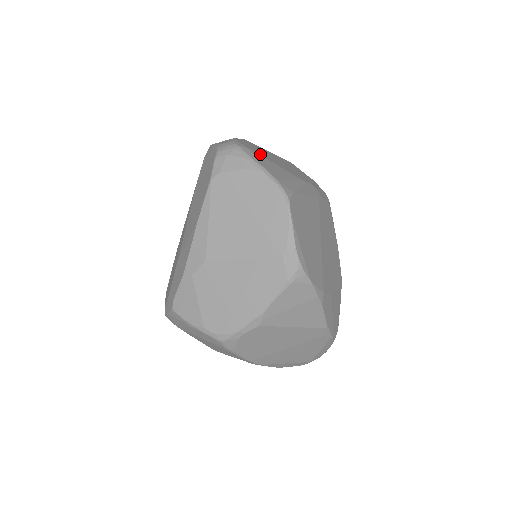
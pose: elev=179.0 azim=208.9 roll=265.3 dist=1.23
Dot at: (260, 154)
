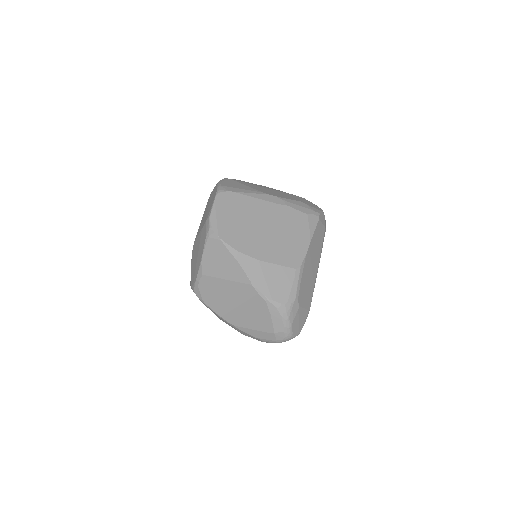
Dot at: (239, 182)
